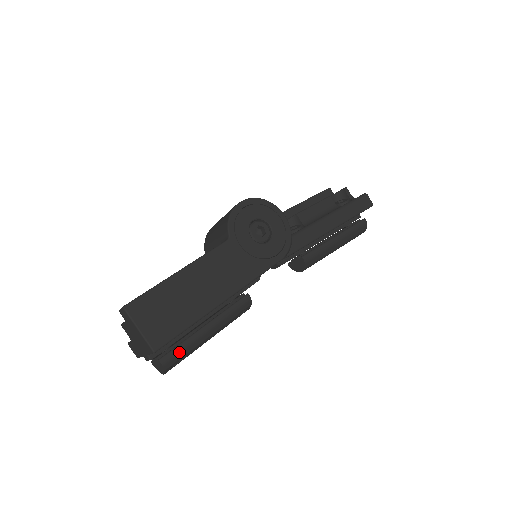
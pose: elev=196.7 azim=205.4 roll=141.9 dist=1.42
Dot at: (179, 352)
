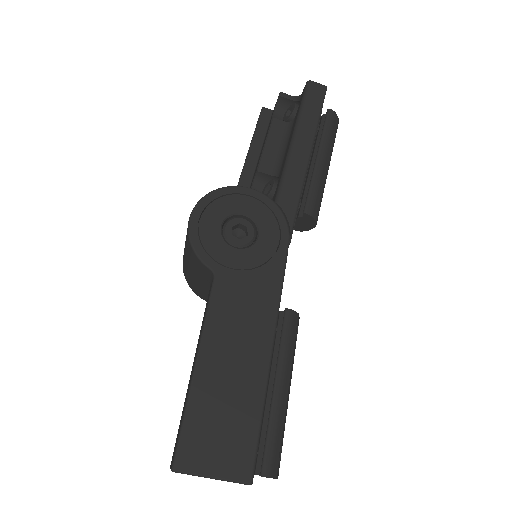
Dot at: (273, 445)
